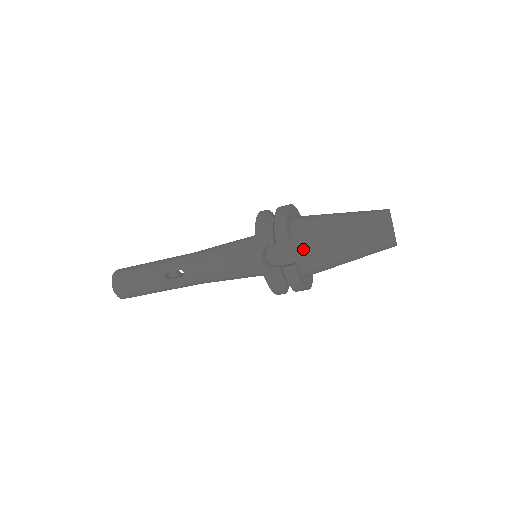
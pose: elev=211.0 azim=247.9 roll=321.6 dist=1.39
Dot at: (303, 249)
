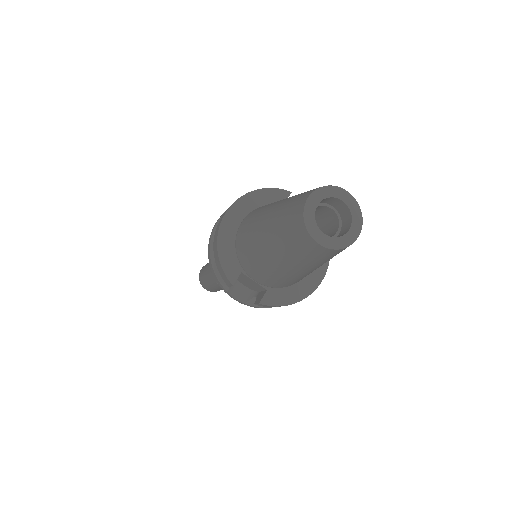
Dot at: (259, 278)
